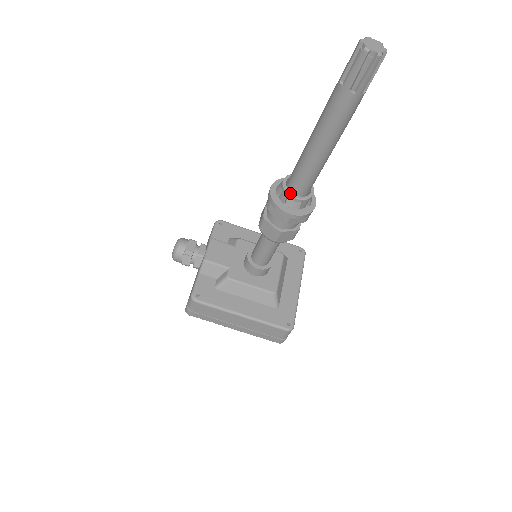
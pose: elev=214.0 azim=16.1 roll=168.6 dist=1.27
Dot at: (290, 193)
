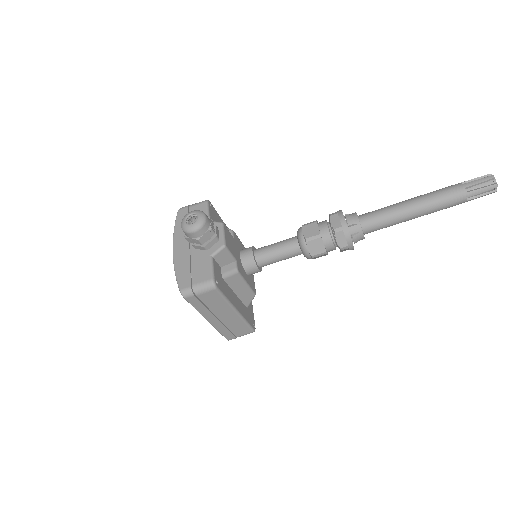
Dot at: (363, 230)
